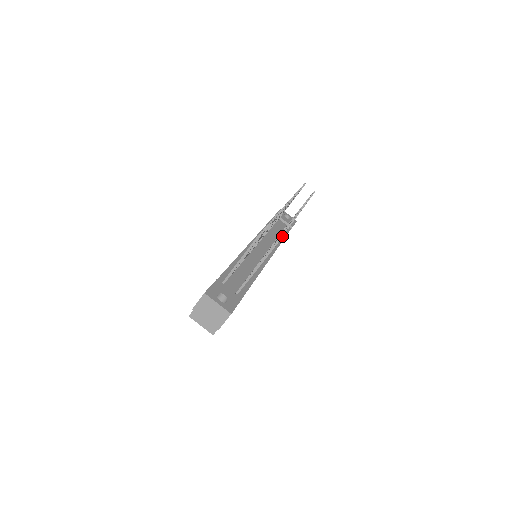
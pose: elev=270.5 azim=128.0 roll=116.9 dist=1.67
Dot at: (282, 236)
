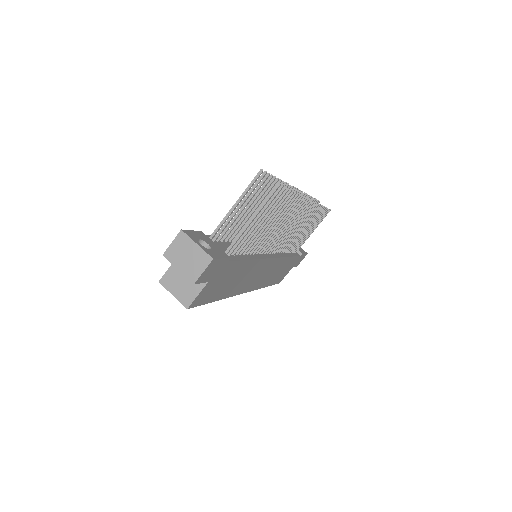
Dot at: (289, 192)
